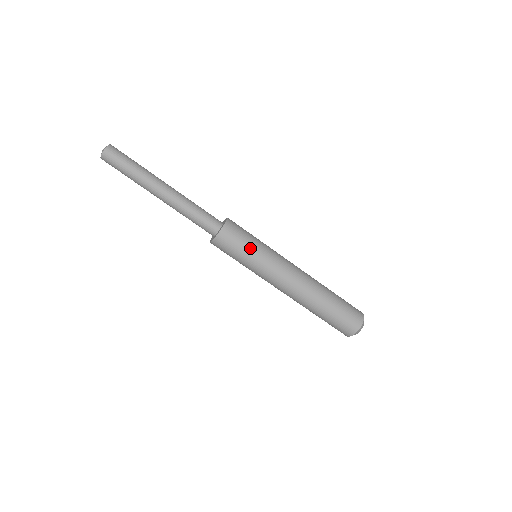
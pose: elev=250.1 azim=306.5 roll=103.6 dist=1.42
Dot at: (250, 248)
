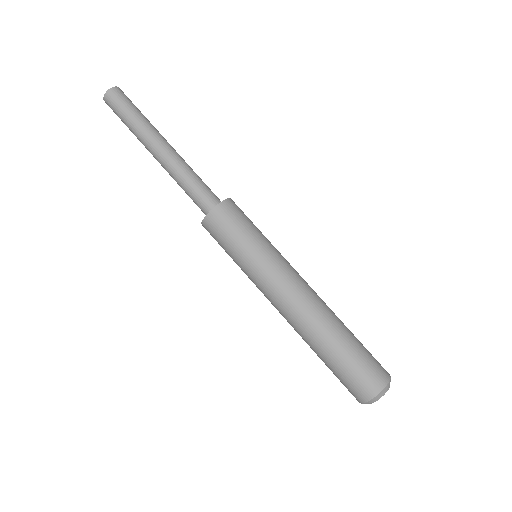
Dot at: (258, 231)
